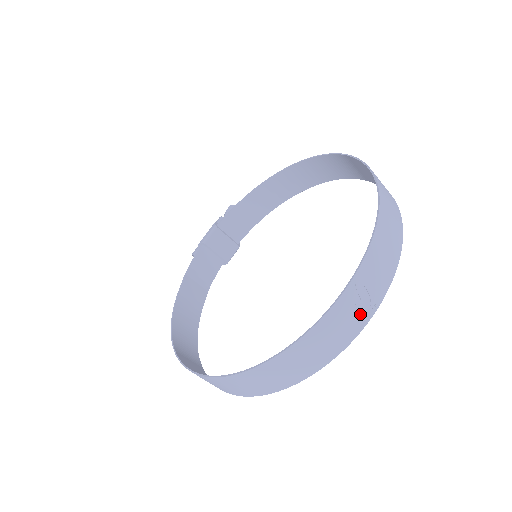
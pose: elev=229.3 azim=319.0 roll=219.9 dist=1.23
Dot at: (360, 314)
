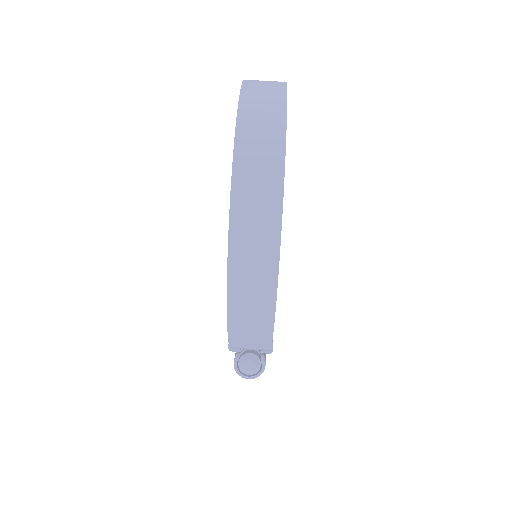
Dot at: occluded
